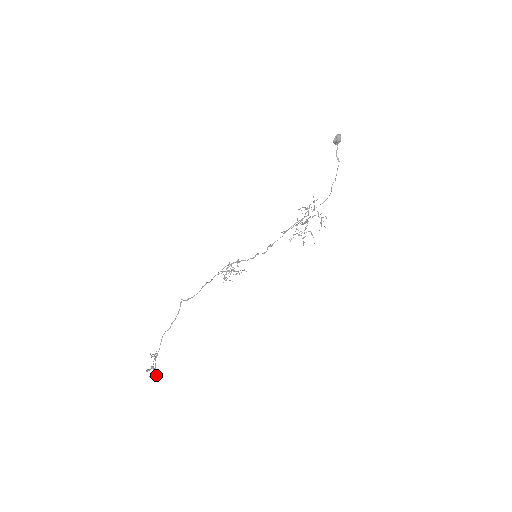
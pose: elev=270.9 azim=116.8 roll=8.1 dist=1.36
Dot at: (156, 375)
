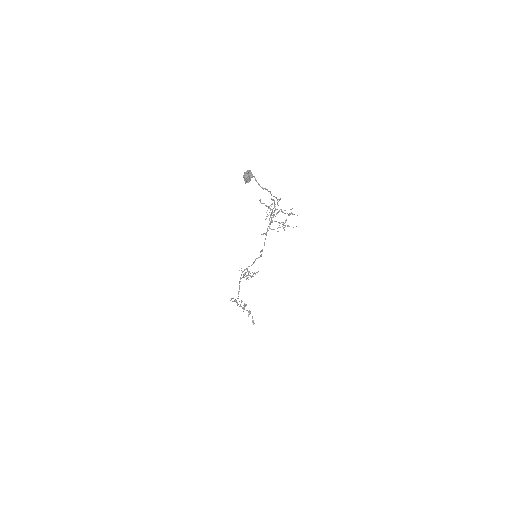
Dot at: (253, 321)
